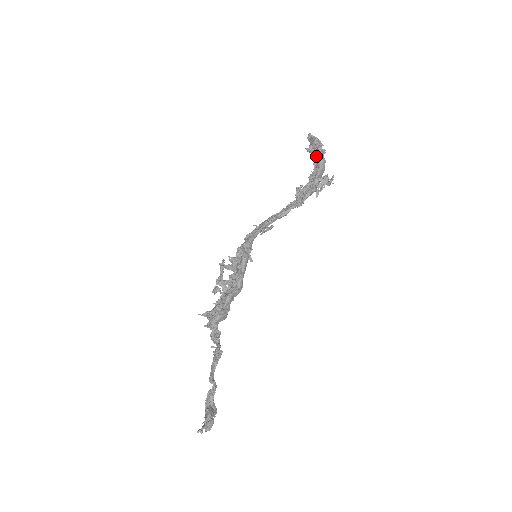
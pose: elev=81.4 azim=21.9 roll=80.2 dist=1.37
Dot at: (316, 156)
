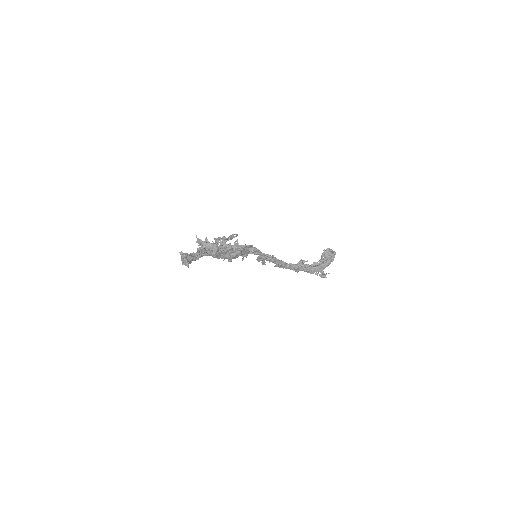
Dot at: (326, 259)
